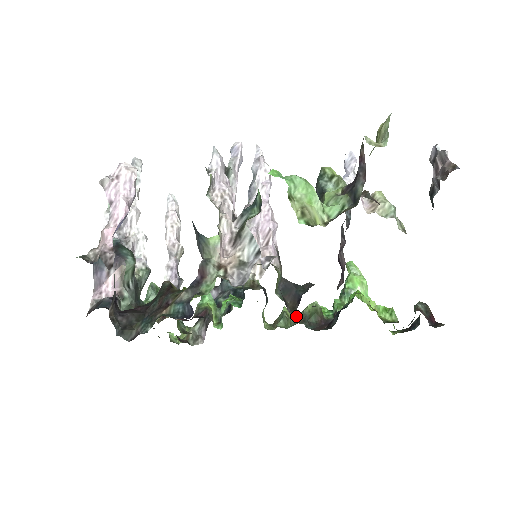
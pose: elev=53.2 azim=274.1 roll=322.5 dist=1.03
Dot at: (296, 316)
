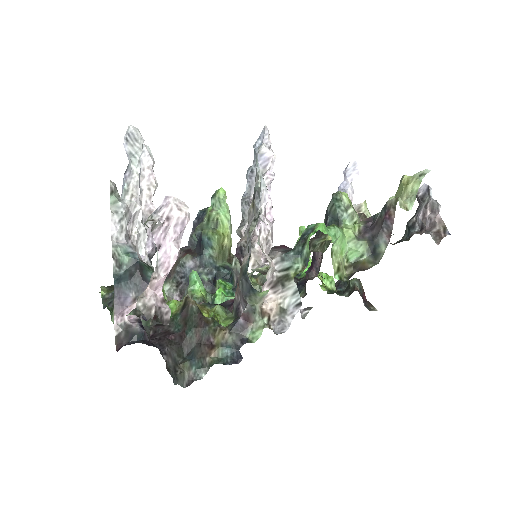
Dot at: (255, 277)
